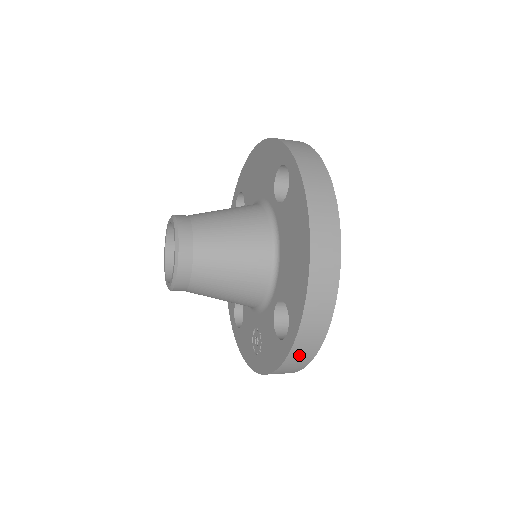
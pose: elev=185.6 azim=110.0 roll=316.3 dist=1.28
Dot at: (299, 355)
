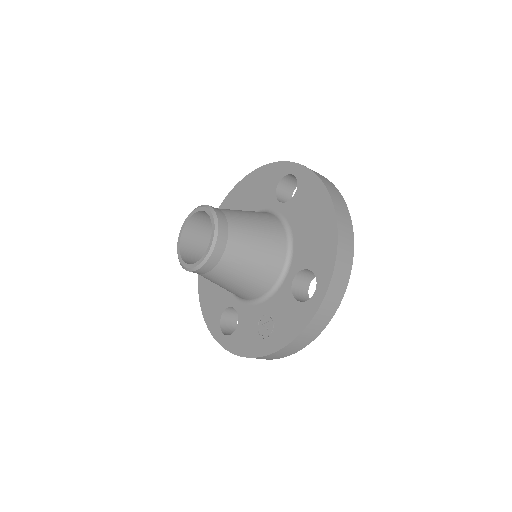
Dot at: (326, 309)
